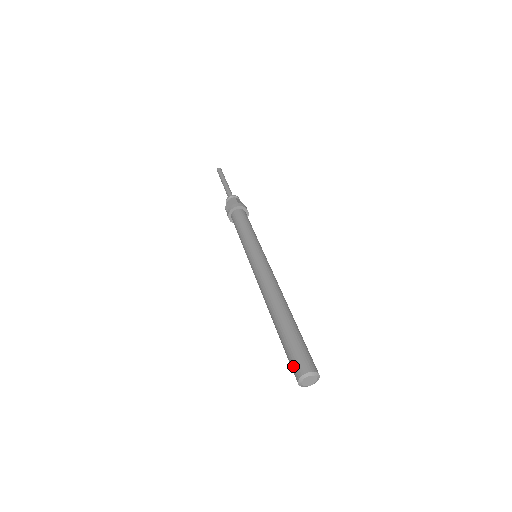
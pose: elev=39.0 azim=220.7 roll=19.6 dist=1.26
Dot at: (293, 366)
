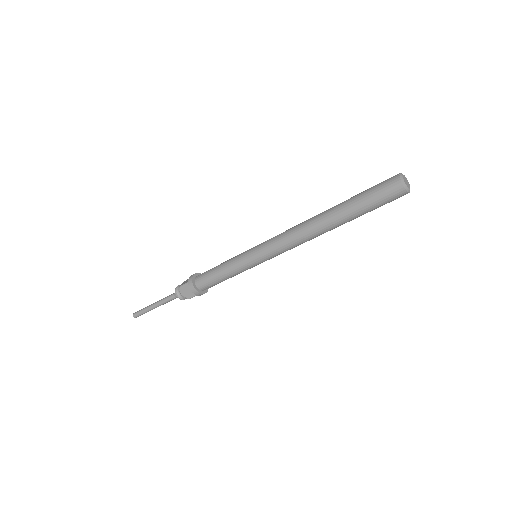
Dot at: (385, 183)
